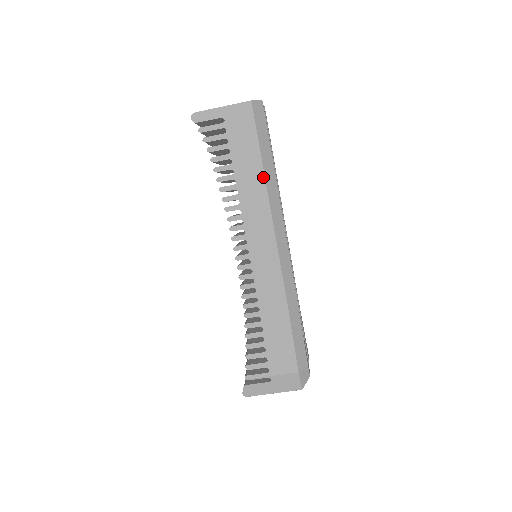
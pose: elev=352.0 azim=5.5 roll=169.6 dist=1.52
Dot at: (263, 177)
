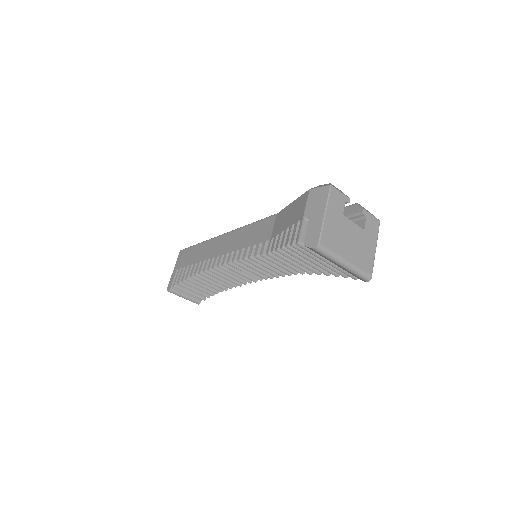
Dot at: (207, 241)
